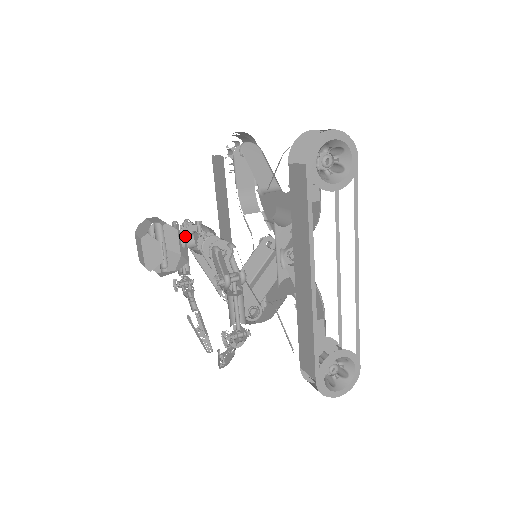
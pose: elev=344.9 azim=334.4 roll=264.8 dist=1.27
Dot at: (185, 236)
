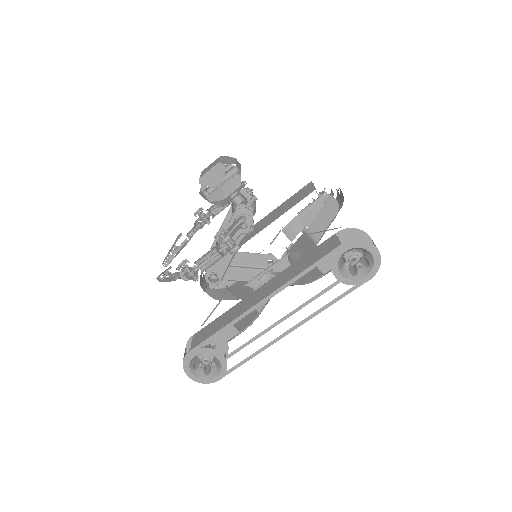
Dot at: (239, 193)
